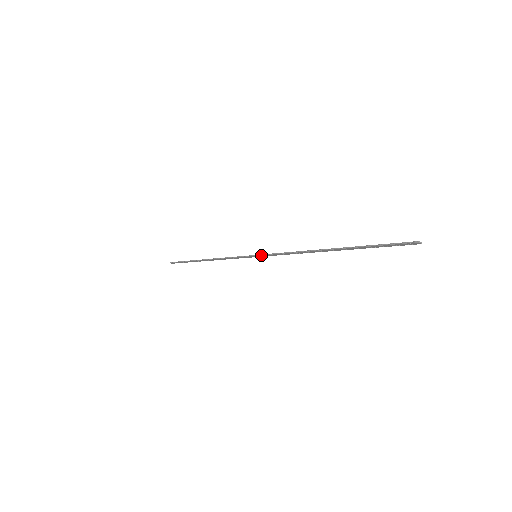
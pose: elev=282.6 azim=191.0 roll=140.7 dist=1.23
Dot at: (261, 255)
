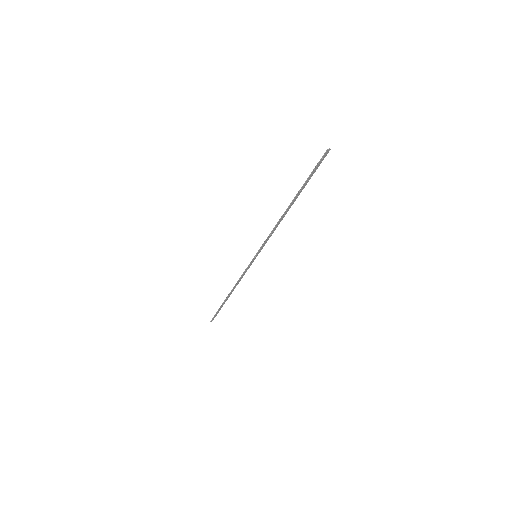
Dot at: (258, 252)
